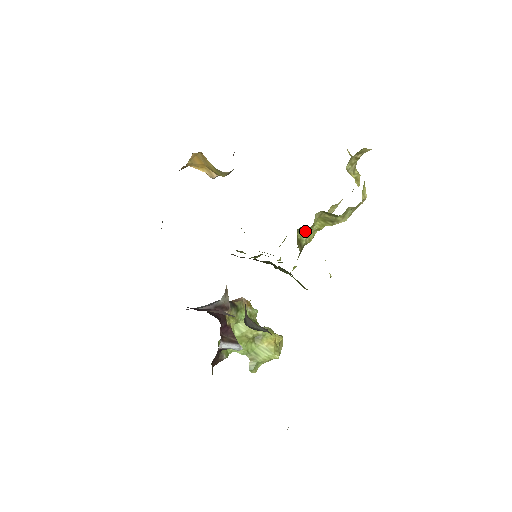
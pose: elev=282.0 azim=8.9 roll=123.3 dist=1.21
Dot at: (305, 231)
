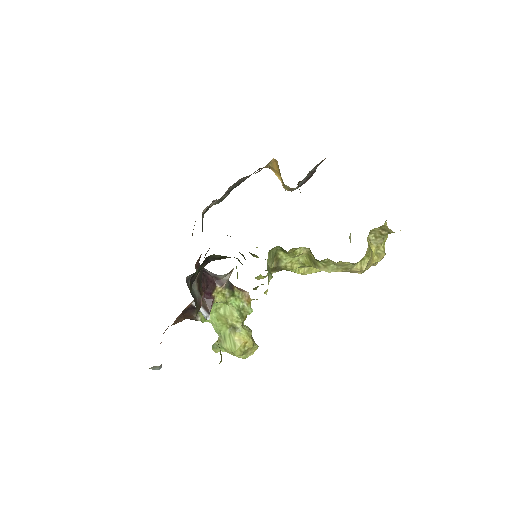
Dot at: (287, 255)
